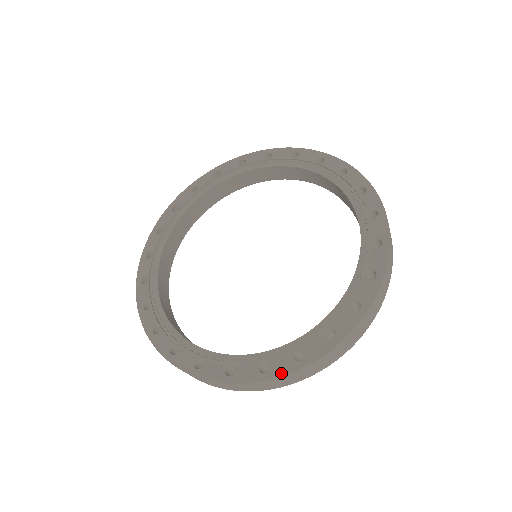
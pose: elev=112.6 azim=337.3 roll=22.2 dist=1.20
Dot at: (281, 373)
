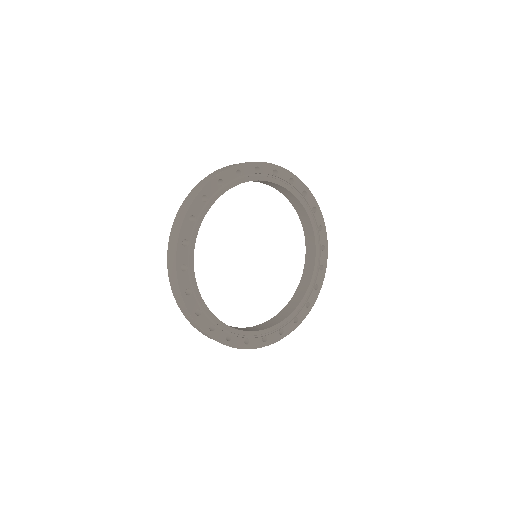
Dot at: (304, 318)
